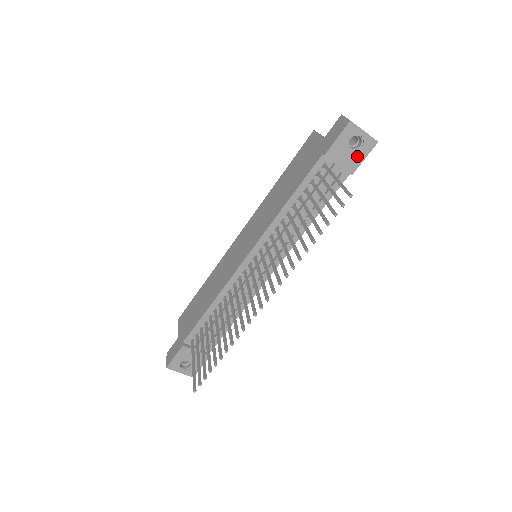
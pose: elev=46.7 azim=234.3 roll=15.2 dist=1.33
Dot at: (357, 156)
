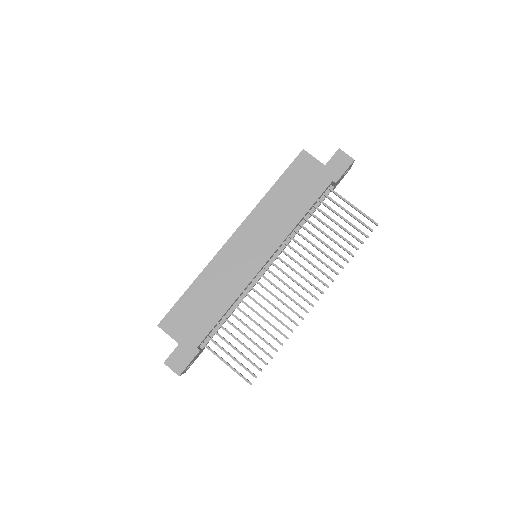
Dot at: occluded
